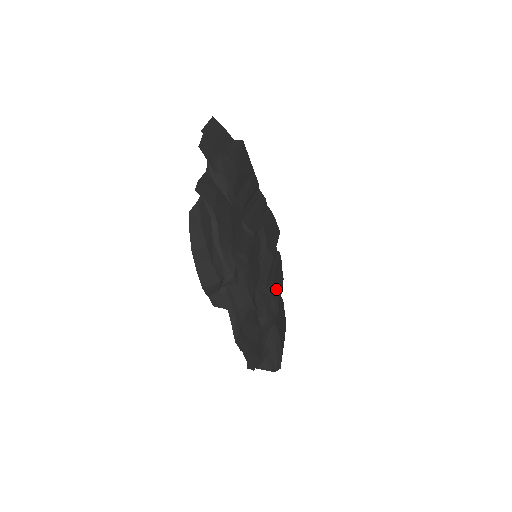
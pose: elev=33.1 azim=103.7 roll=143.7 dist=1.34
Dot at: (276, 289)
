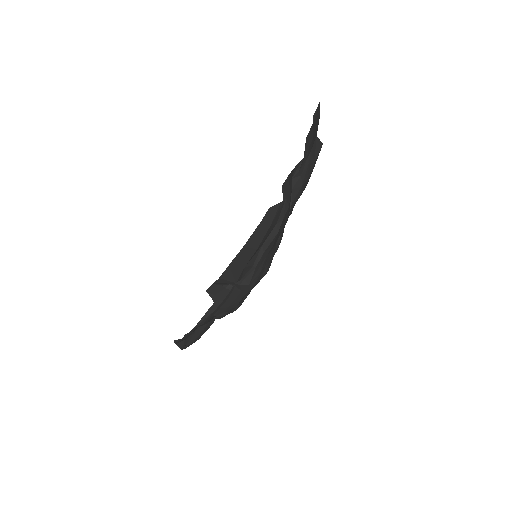
Dot at: occluded
